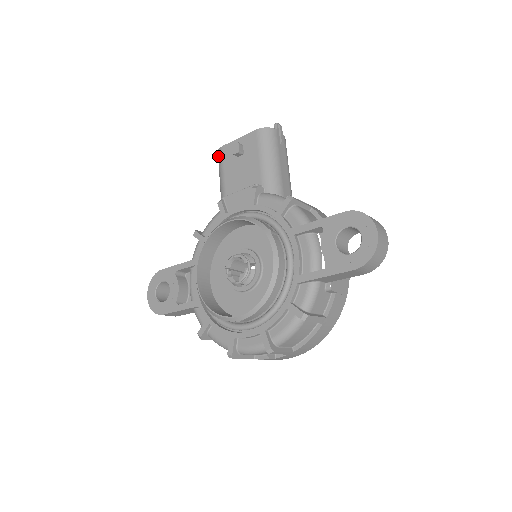
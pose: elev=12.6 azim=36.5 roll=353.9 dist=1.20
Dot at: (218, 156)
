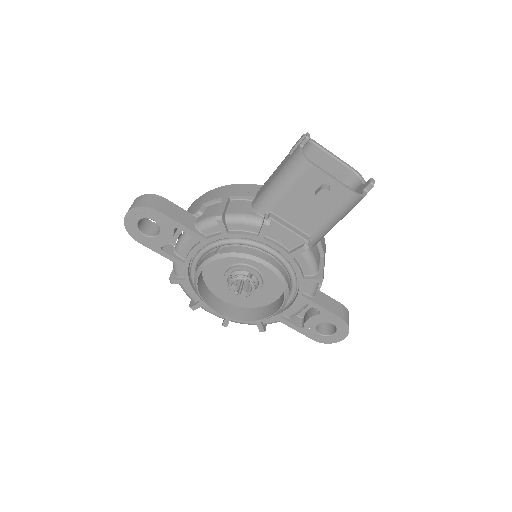
Dot at: (299, 163)
